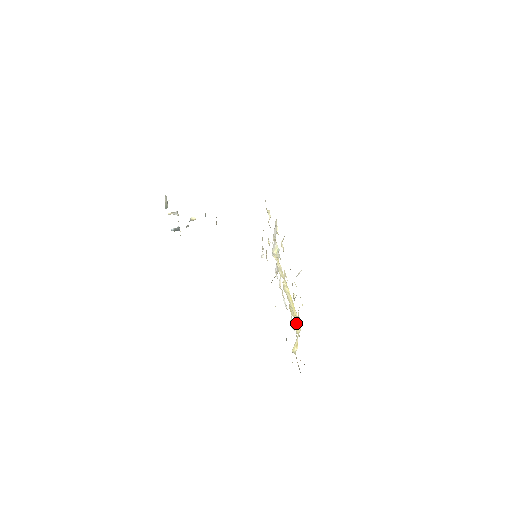
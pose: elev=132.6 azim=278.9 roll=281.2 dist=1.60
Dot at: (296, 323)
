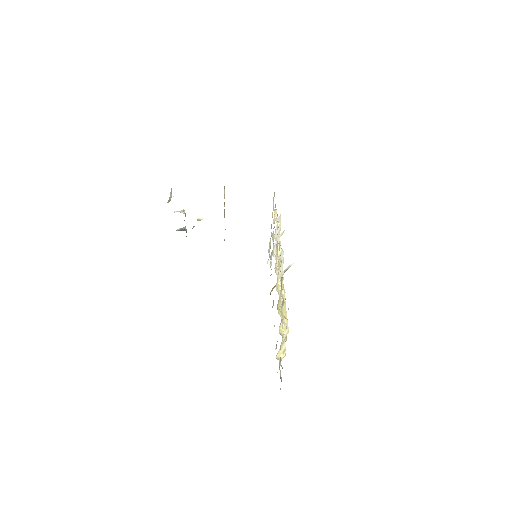
Dot at: (283, 324)
